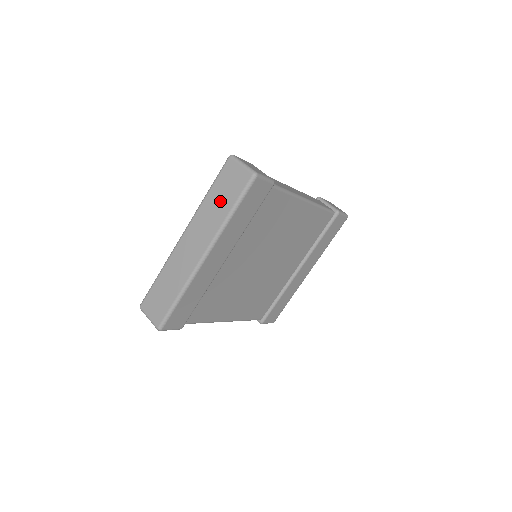
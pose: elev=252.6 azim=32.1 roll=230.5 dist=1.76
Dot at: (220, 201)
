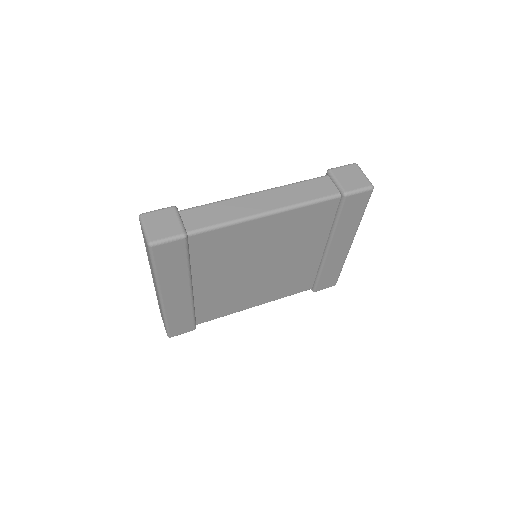
Dot at: occluded
